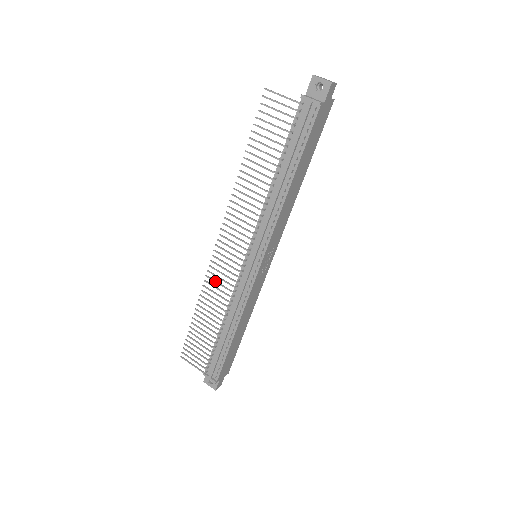
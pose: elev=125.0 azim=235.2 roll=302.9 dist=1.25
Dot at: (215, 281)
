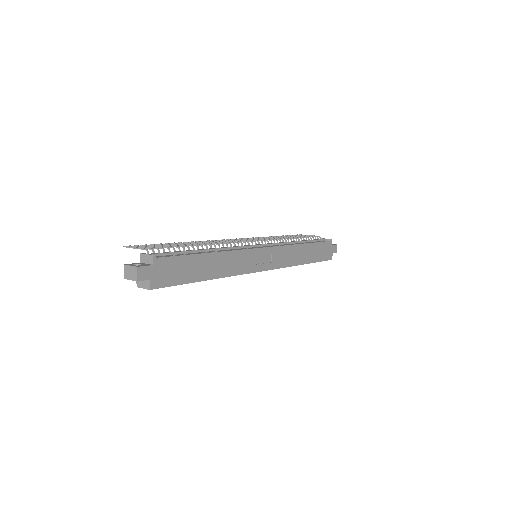
Dot at: (216, 241)
